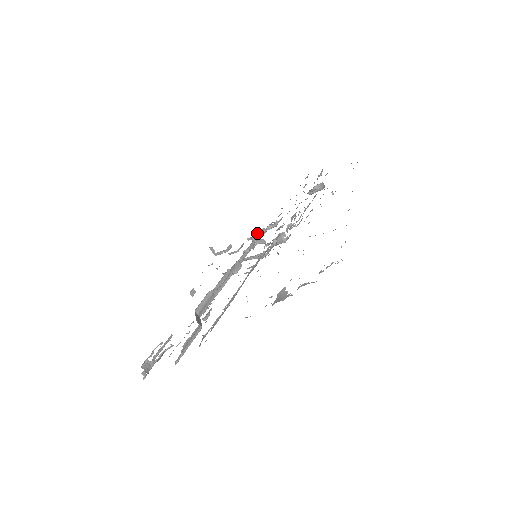
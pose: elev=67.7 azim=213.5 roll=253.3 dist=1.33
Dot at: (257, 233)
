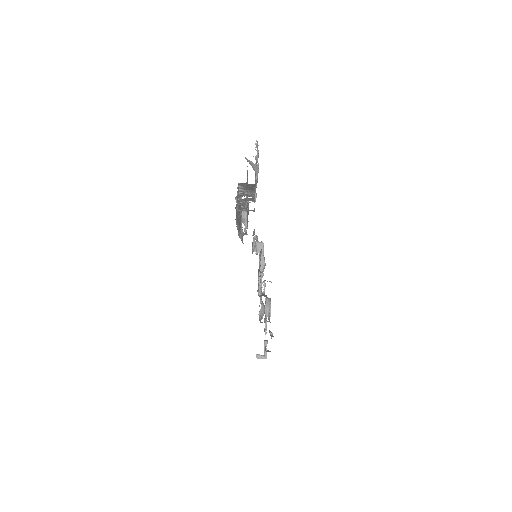
Dot at: occluded
